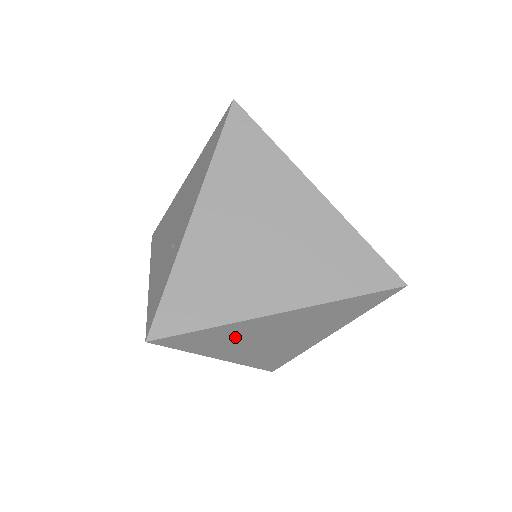
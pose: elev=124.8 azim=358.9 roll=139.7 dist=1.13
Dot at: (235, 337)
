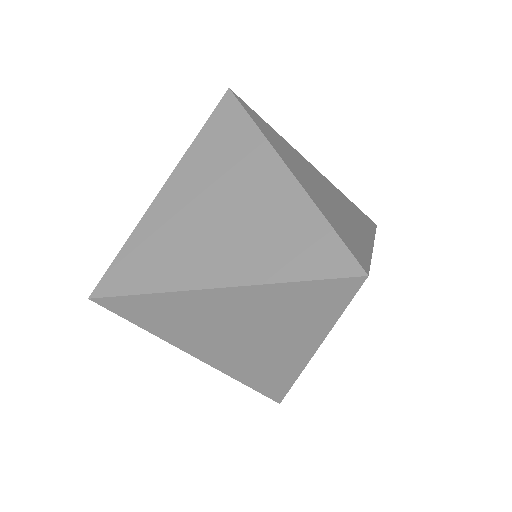
Dot at: (185, 319)
